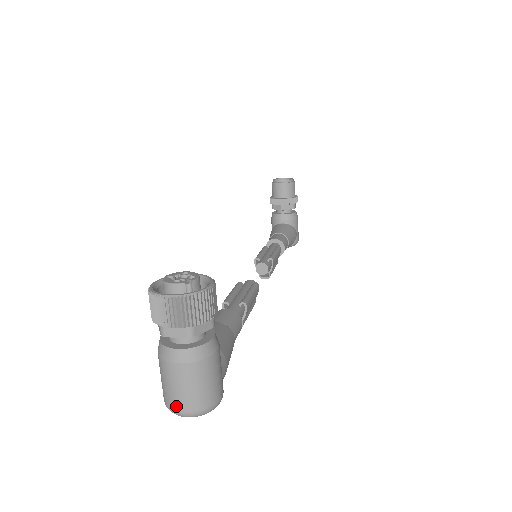
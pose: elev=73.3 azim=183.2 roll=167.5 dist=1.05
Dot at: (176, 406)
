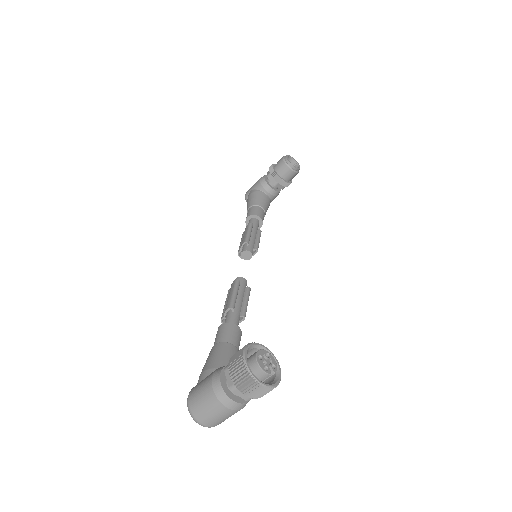
Dot at: (201, 420)
